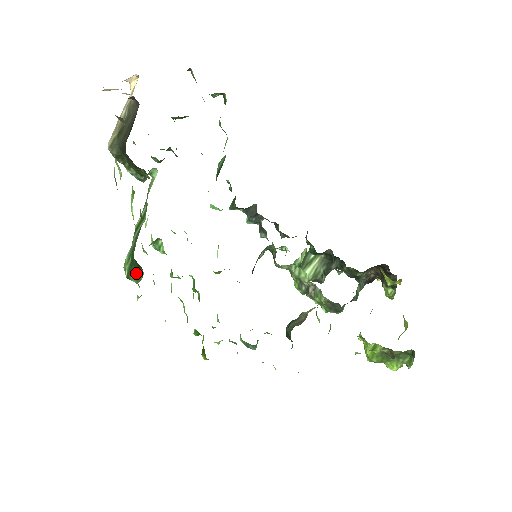
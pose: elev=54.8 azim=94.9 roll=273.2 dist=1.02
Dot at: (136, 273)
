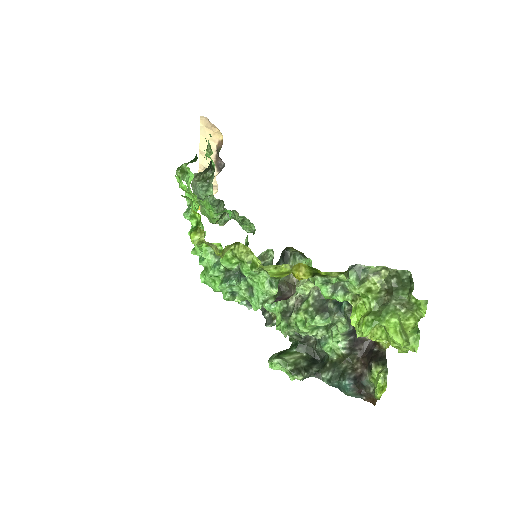
Dot at: (190, 162)
